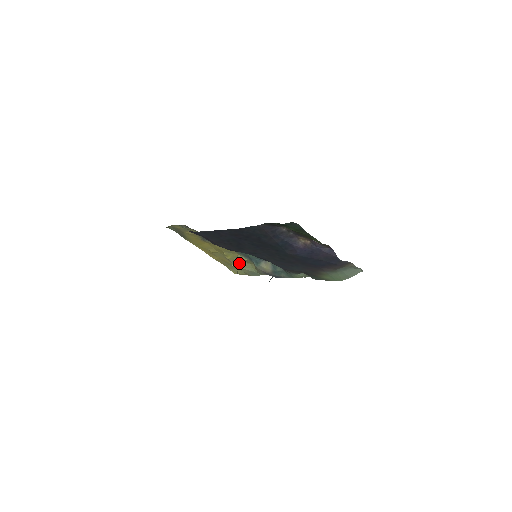
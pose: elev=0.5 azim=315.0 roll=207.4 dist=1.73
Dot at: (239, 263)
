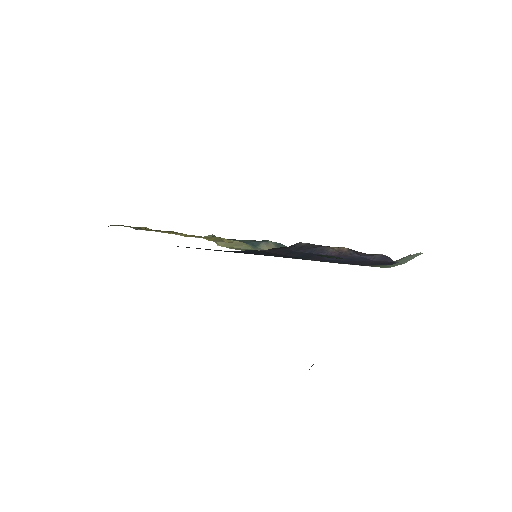
Dot at: occluded
